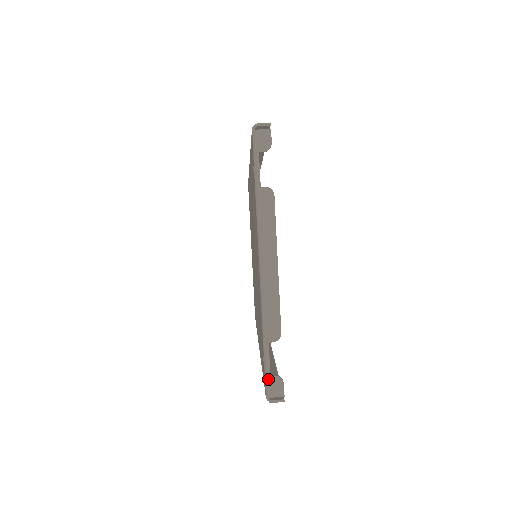
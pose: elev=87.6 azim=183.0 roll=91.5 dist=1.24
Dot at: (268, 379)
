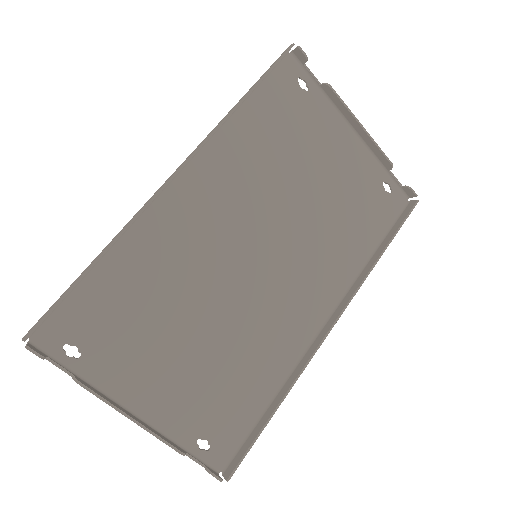
Dot at: (206, 468)
